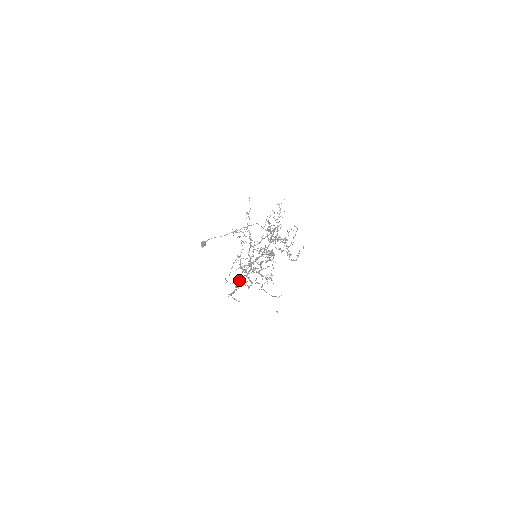
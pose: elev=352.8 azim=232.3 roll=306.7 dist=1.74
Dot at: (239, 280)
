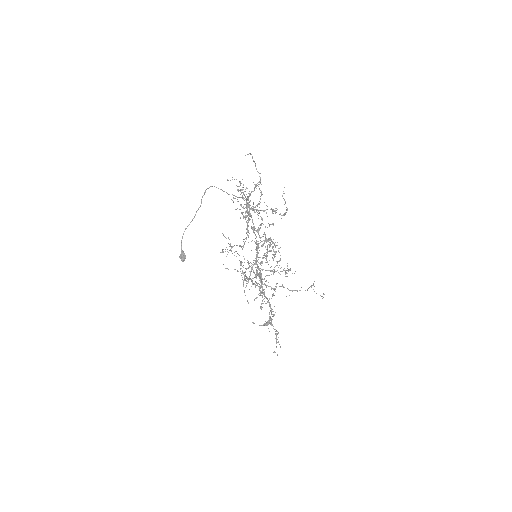
Dot at: (263, 303)
